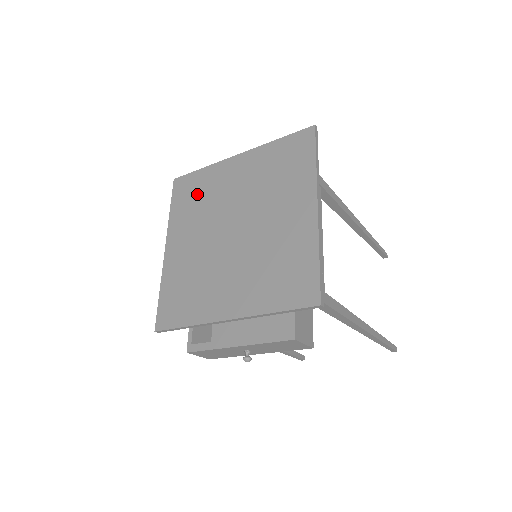
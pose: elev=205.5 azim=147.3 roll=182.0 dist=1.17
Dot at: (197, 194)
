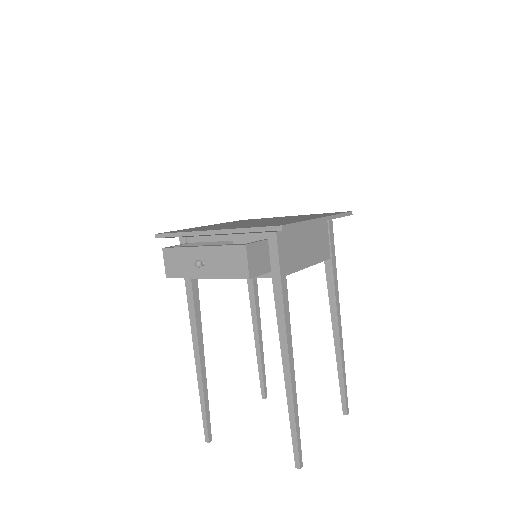
Dot at: (250, 220)
